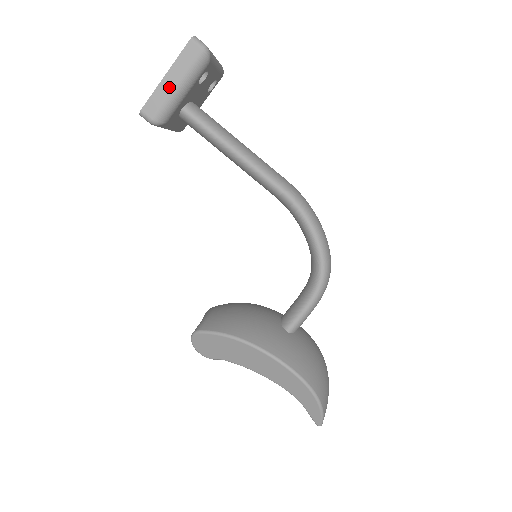
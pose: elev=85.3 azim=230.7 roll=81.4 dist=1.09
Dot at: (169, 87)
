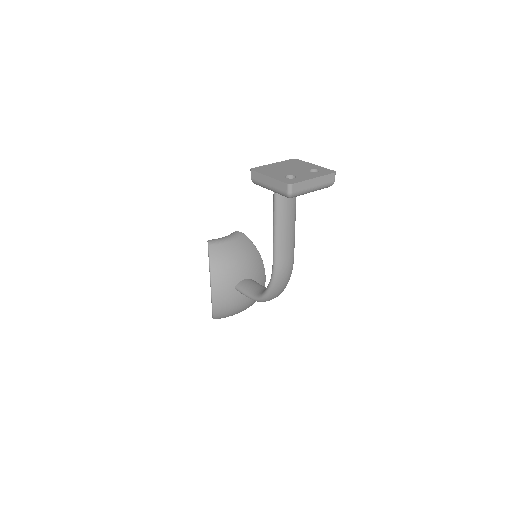
Dot at: (265, 182)
